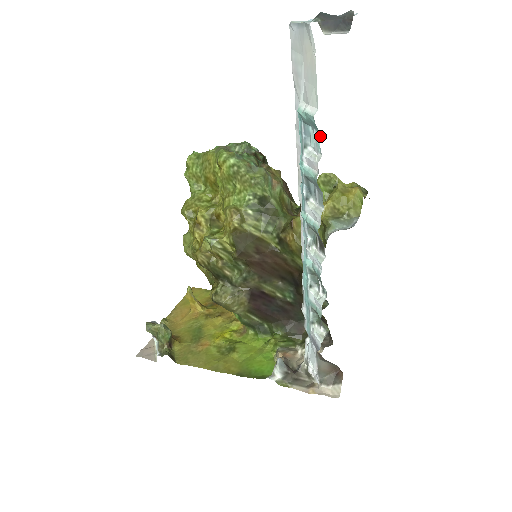
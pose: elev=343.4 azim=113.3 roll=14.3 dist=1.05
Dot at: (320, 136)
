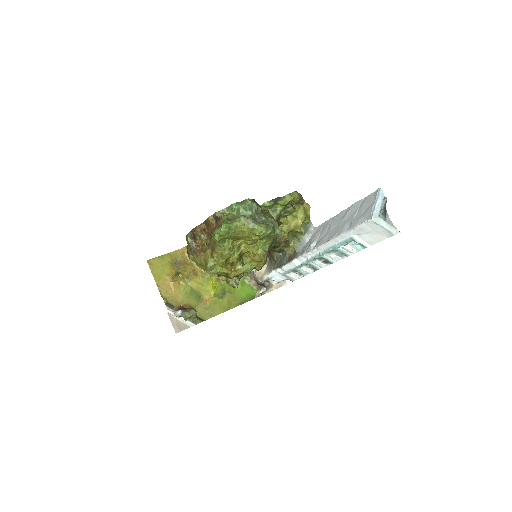
Dot at: (360, 246)
